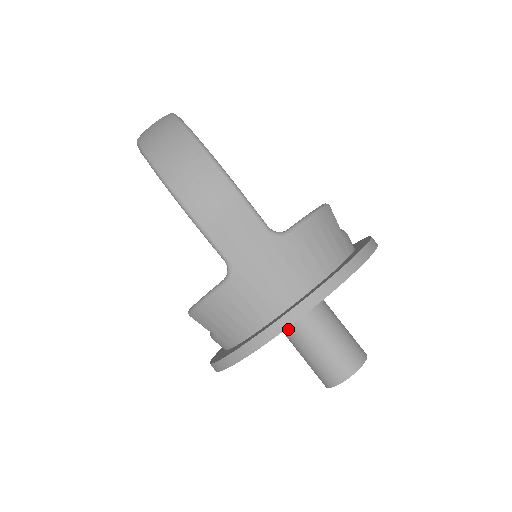
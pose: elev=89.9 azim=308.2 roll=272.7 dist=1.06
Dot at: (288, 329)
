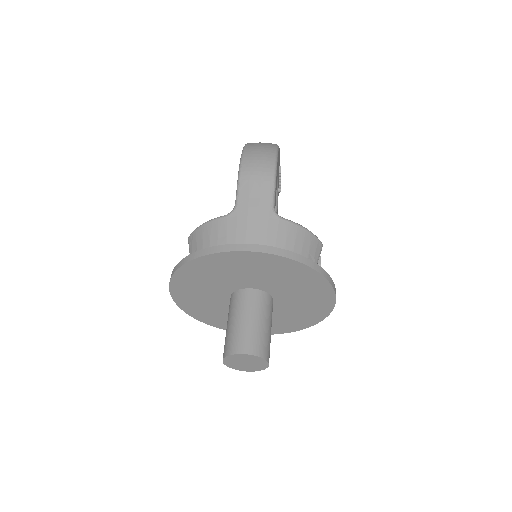
Dot at: (234, 299)
